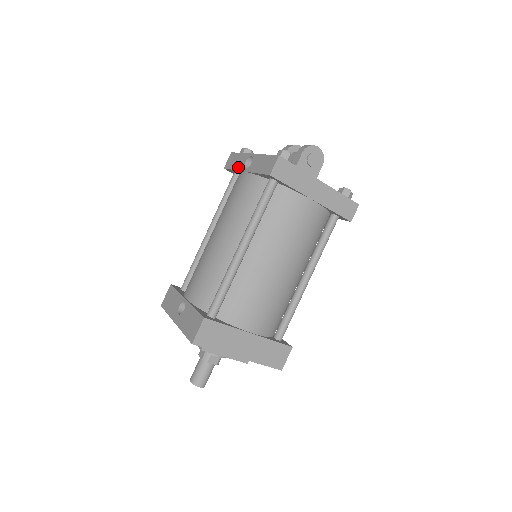
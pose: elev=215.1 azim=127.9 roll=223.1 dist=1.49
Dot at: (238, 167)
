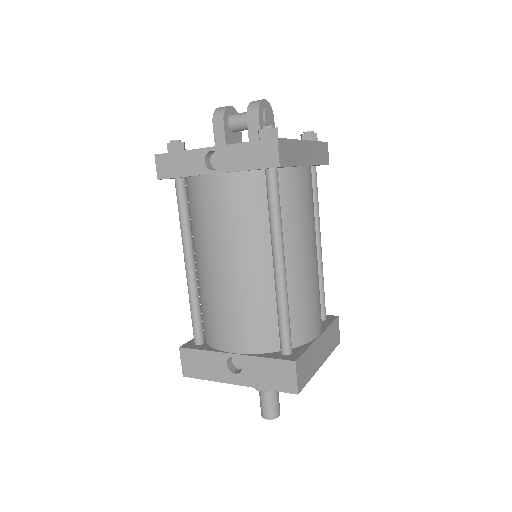
Dot at: (193, 171)
